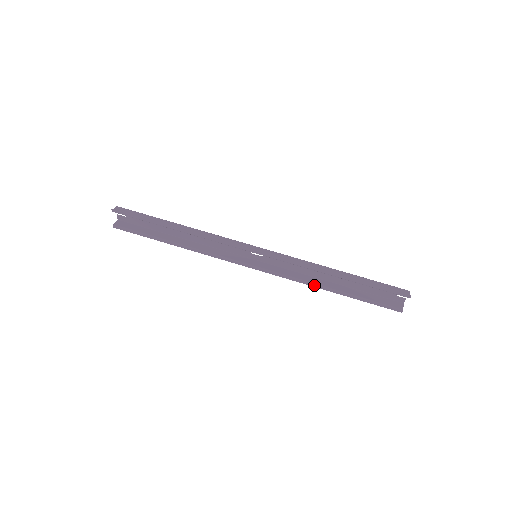
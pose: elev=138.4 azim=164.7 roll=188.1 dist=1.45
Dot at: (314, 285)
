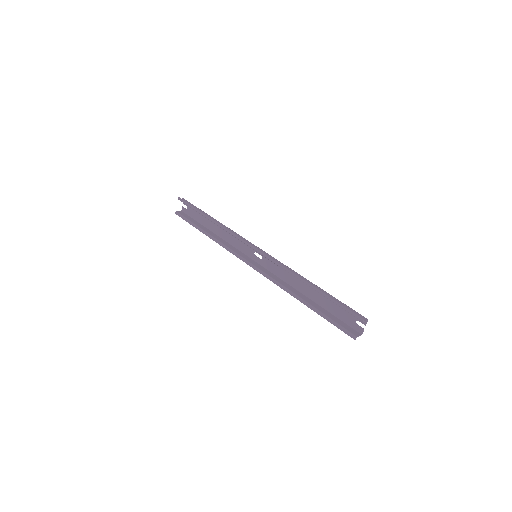
Dot at: (289, 292)
